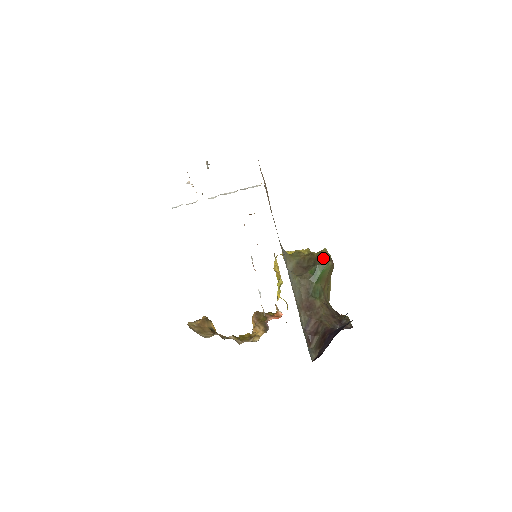
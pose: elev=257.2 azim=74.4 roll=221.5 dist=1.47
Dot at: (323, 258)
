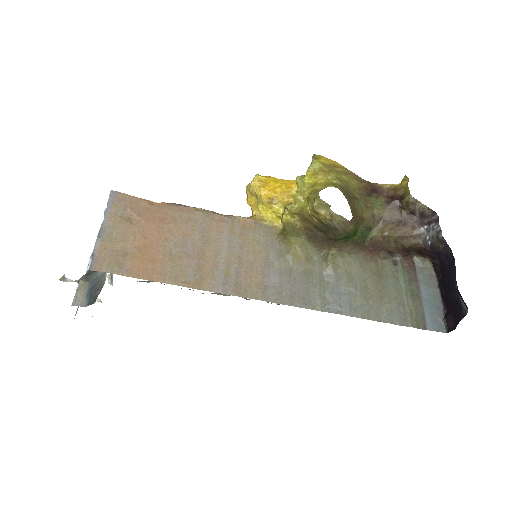
Dot at: (337, 229)
